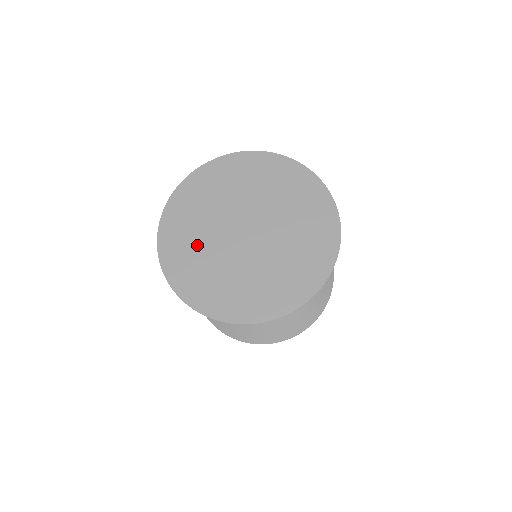
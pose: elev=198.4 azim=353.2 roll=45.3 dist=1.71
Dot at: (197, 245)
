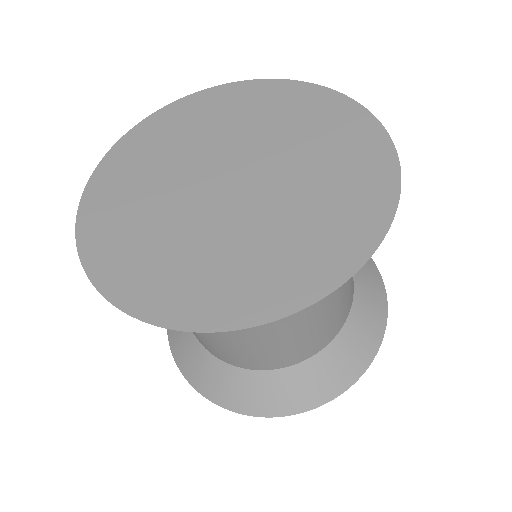
Dot at: (143, 202)
